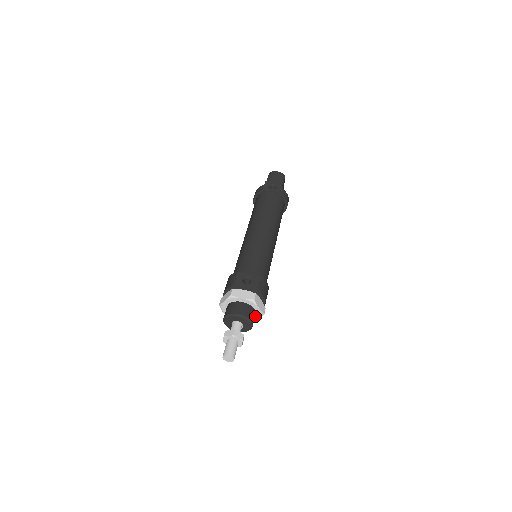
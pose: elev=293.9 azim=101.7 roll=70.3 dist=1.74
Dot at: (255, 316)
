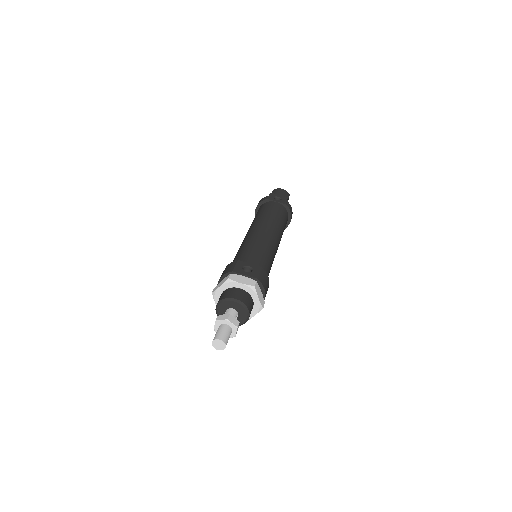
Dot at: (252, 310)
